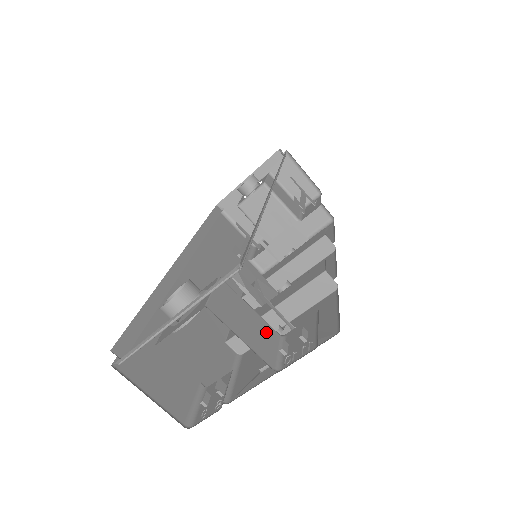
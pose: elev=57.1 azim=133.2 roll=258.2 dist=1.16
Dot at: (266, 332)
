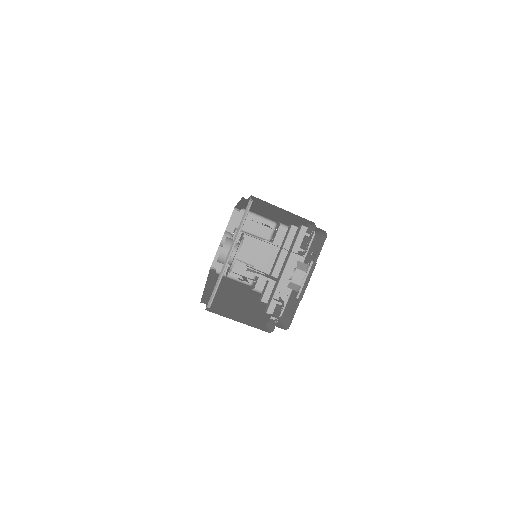
Dot at: occluded
